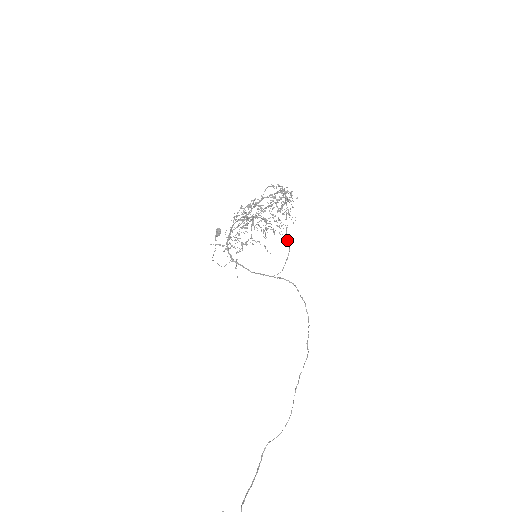
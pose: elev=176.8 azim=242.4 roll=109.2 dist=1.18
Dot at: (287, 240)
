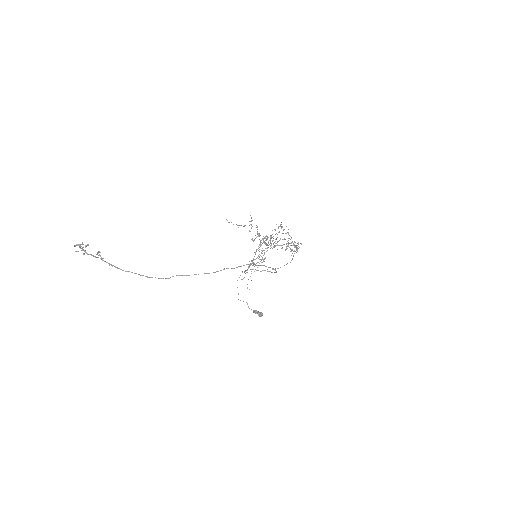
Dot at: occluded
